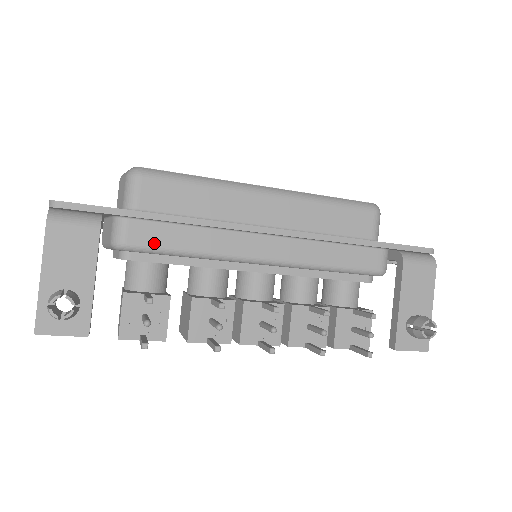
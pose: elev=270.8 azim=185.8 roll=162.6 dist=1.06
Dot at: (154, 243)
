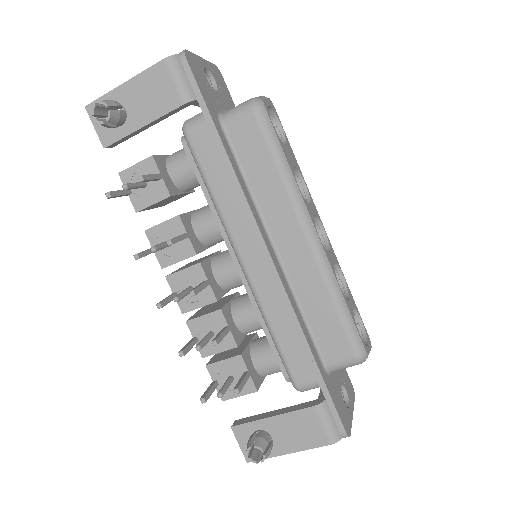
Dot at: (201, 157)
